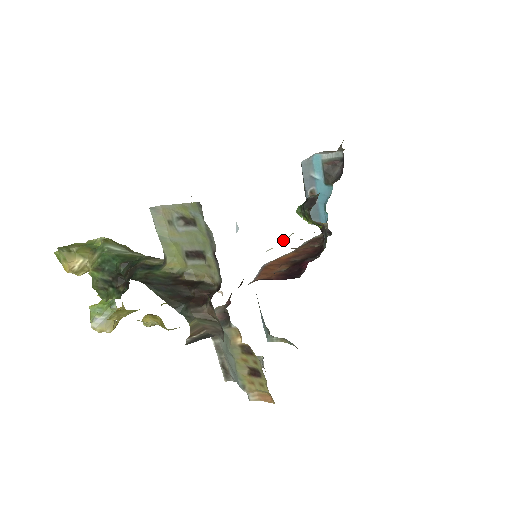
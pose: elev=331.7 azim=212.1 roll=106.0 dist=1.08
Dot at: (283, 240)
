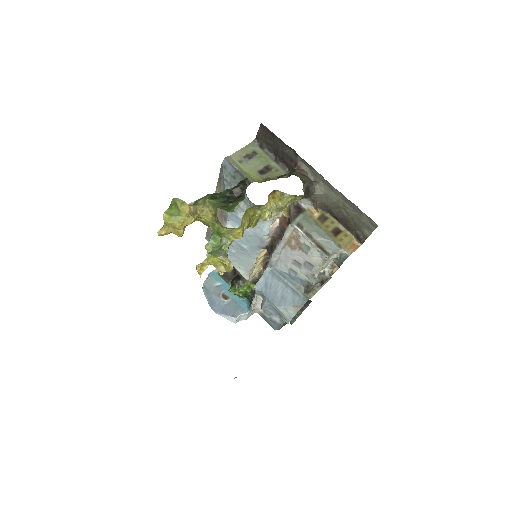
Dot at: occluded
